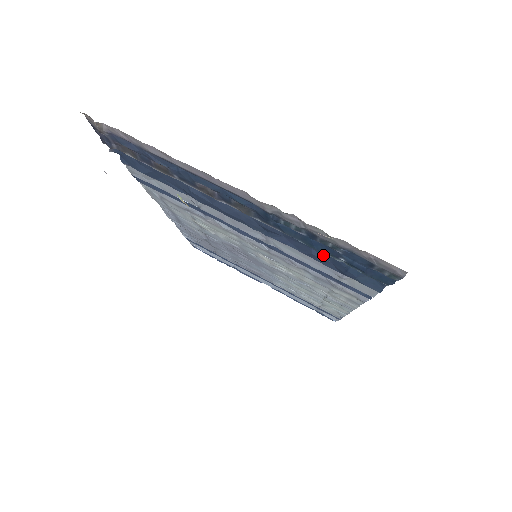
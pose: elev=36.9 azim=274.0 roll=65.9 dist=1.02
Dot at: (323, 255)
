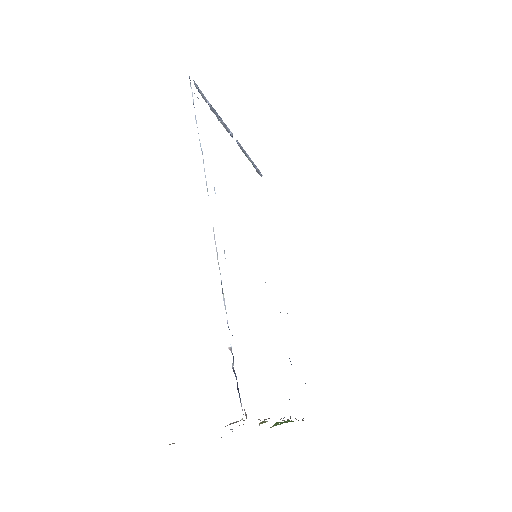
Dot at: occluded
